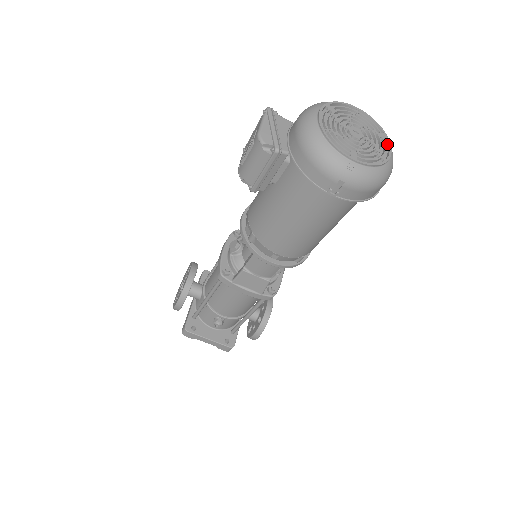
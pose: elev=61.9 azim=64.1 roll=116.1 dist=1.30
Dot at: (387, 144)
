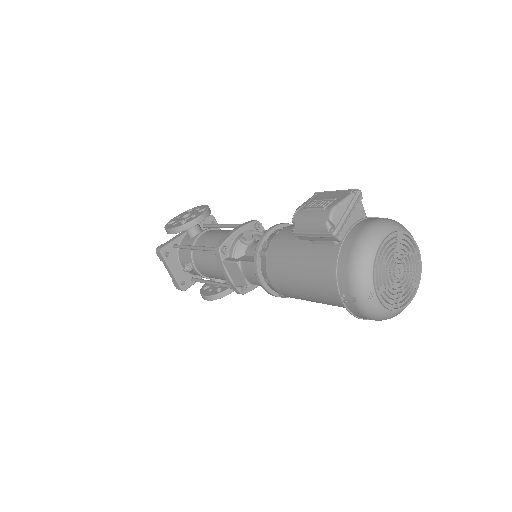
Dot at: (412, 294)
